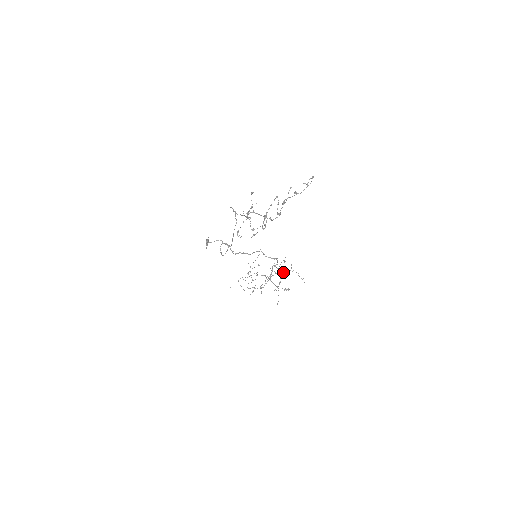
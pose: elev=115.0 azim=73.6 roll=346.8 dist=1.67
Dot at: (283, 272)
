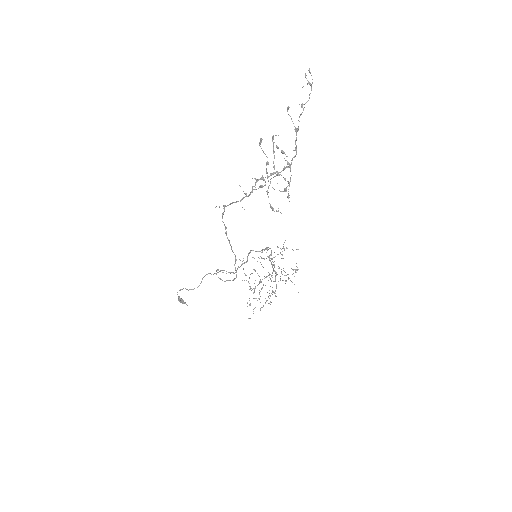
Dot at: occluded
